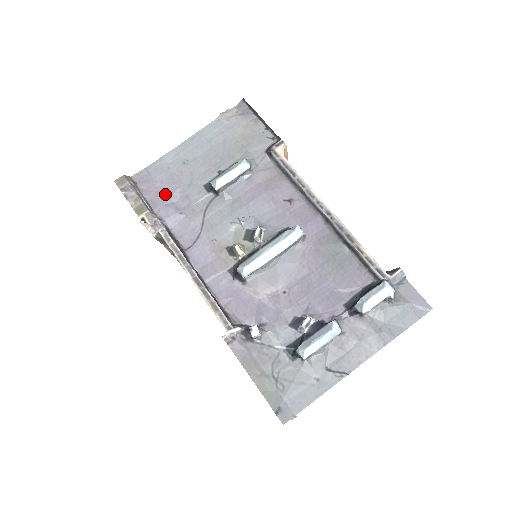
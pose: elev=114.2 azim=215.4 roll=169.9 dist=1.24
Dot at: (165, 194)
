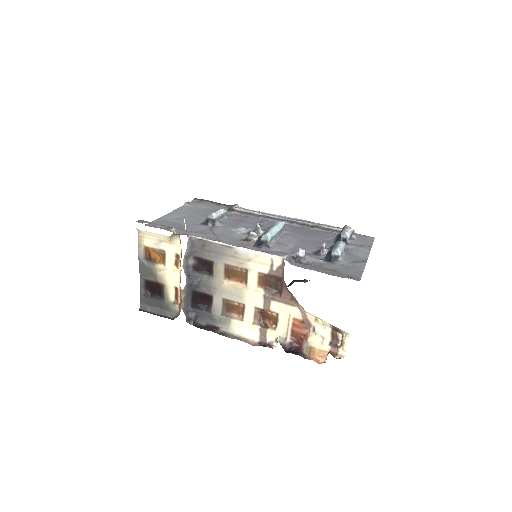
Dot at: (177, 228)
